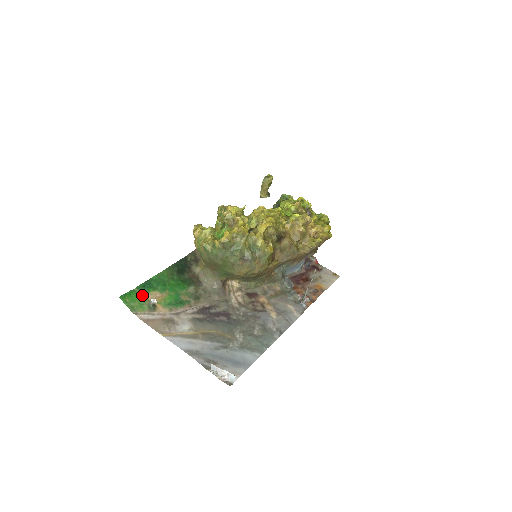
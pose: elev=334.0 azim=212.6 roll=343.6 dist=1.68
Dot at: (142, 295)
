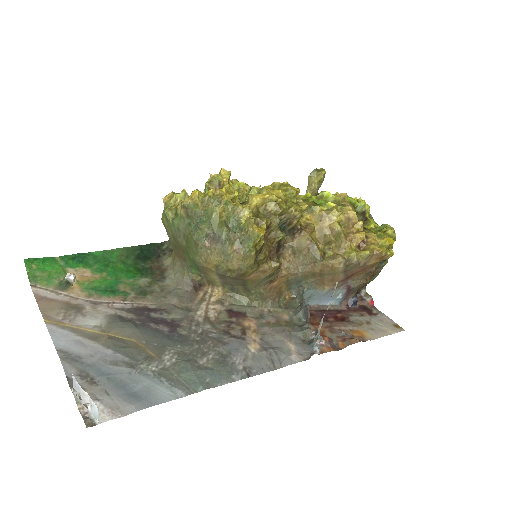
Dot at: (62, 267)
